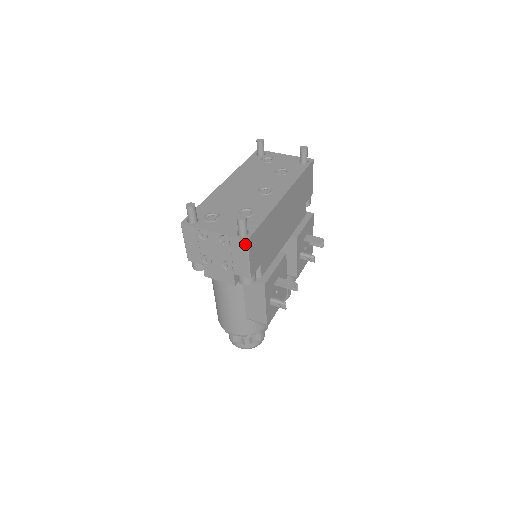
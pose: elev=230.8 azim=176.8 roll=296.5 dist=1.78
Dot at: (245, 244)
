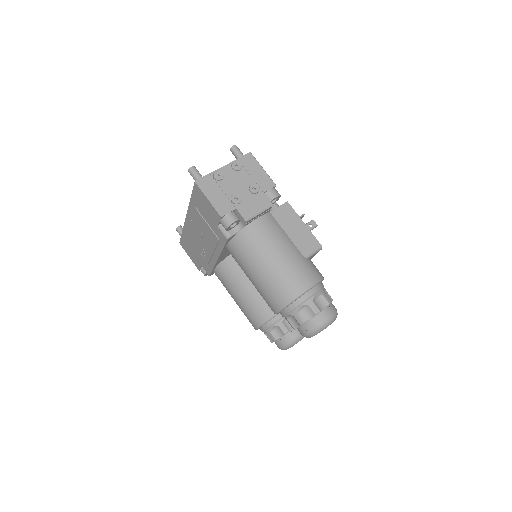
Dot at: (251, 156)
